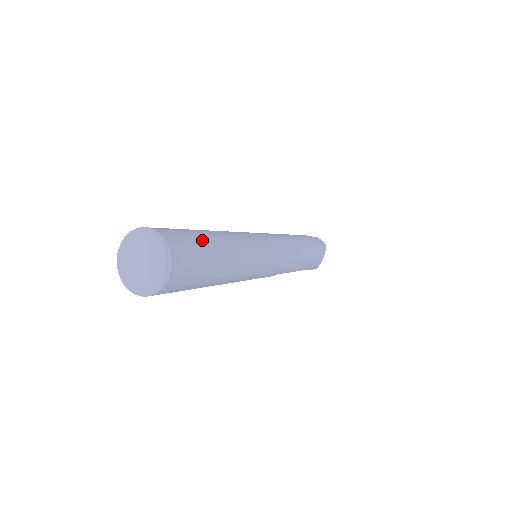
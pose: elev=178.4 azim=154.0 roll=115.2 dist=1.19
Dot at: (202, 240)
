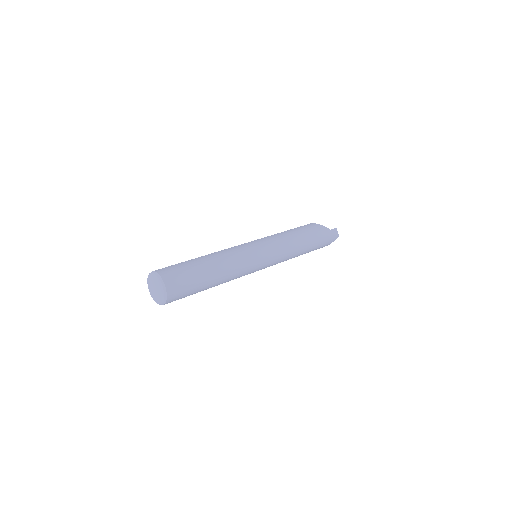
Dot at: (196, 282)
